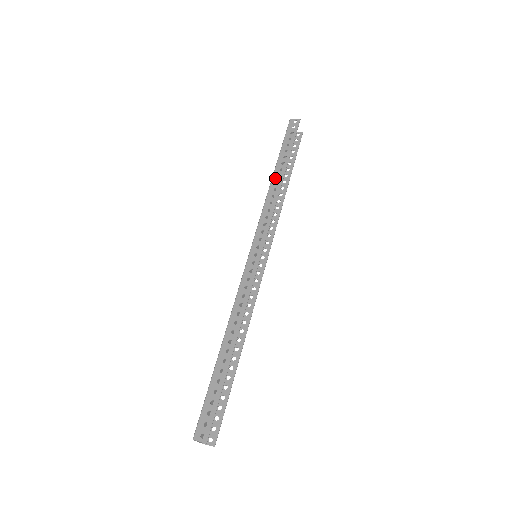
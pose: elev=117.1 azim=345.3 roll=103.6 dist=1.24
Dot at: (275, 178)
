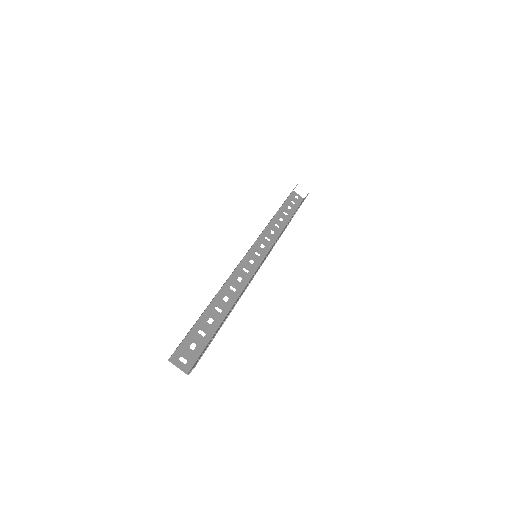
Dot at: occluded
